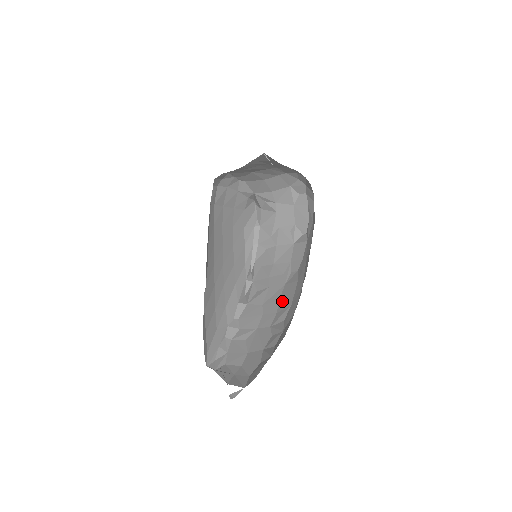
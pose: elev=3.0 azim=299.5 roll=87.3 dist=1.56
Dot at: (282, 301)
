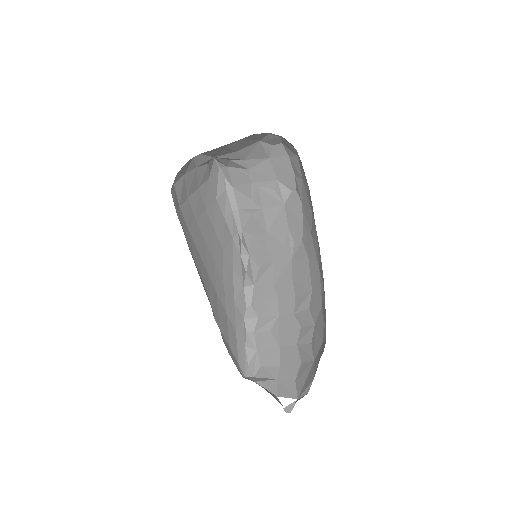
Dot at: (297, 282)
